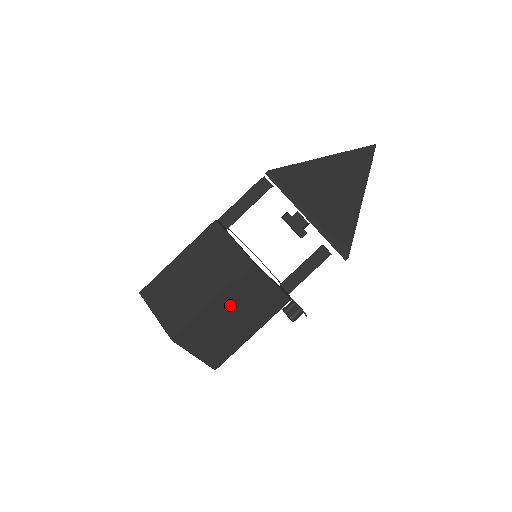
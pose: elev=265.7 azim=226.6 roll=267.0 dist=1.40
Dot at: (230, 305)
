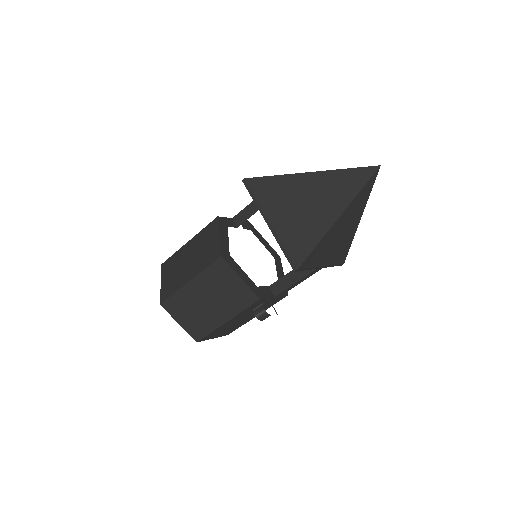
Dot at: (204, 288)
